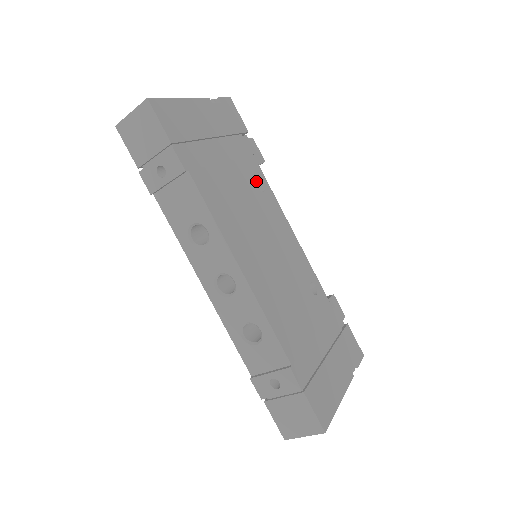
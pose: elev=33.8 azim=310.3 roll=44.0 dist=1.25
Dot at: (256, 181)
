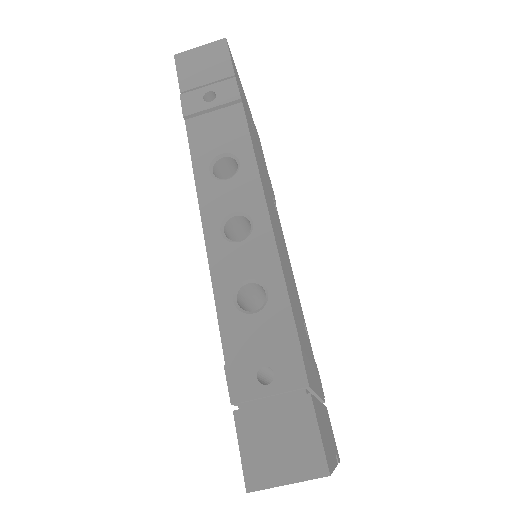
Dot at: occluded
